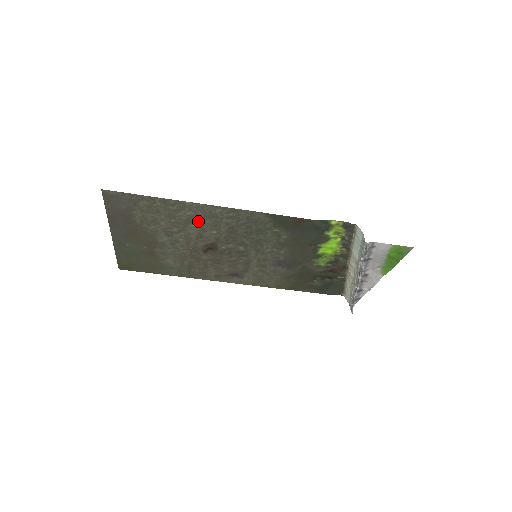
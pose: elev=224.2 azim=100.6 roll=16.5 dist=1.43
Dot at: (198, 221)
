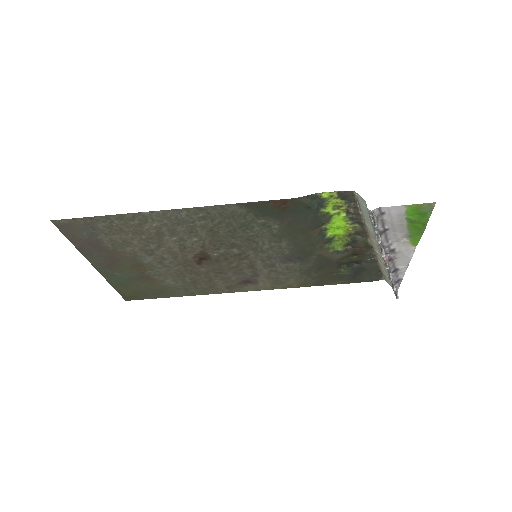
Dot at: (170, 231)
